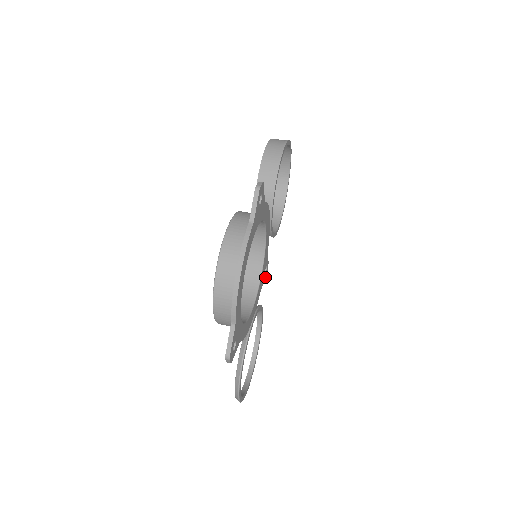
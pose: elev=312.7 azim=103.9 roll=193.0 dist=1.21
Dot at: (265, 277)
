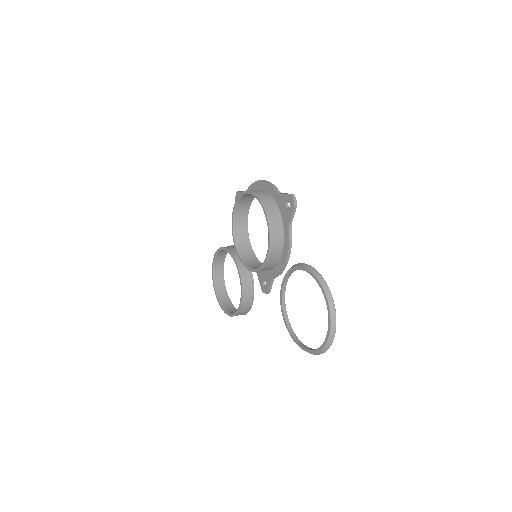
Dot at: (270, 290)
